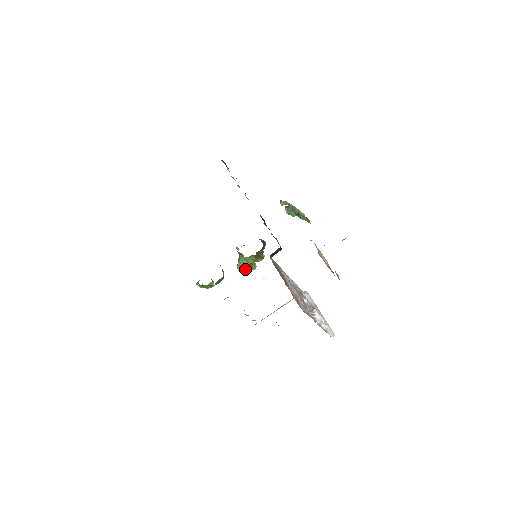
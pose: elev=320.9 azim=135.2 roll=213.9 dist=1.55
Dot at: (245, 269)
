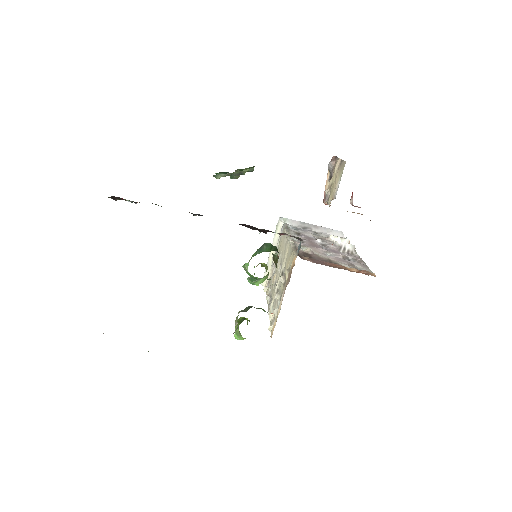
Dot at: (264, 280)
